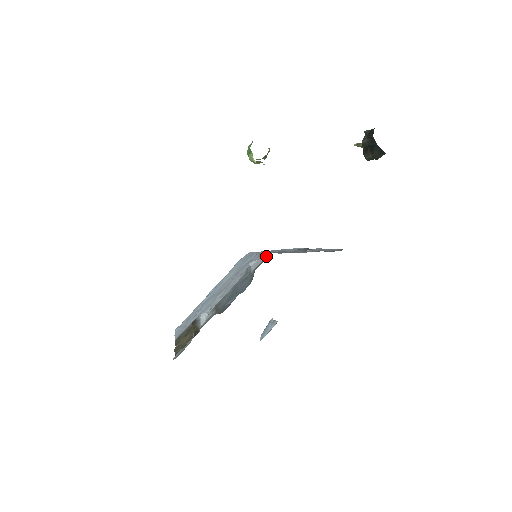
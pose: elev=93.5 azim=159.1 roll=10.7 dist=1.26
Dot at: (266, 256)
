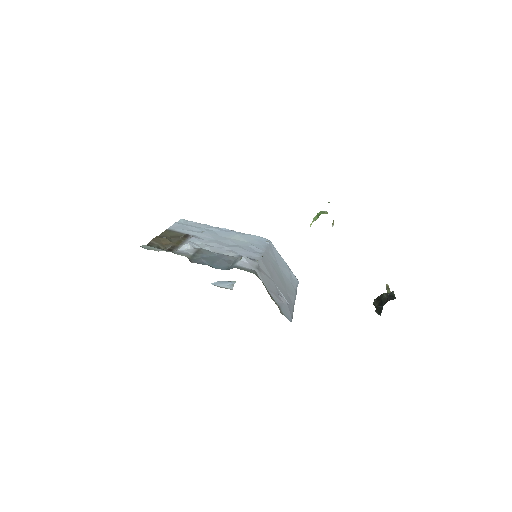
Dot at: (252, 268)
